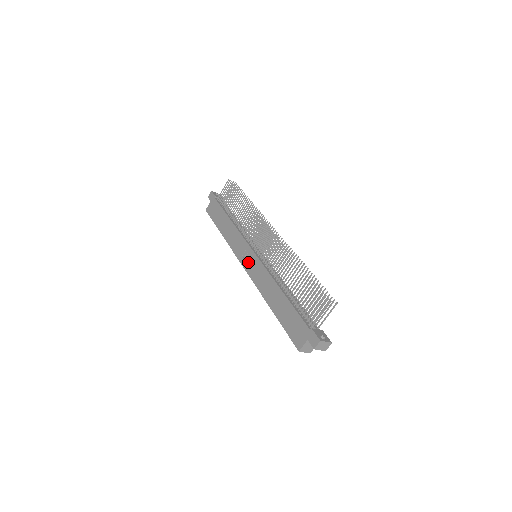
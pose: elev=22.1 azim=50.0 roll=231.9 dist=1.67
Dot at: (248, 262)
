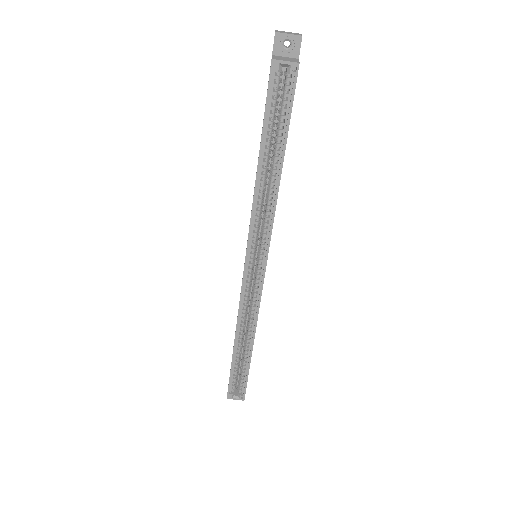
Dot at: occluded
